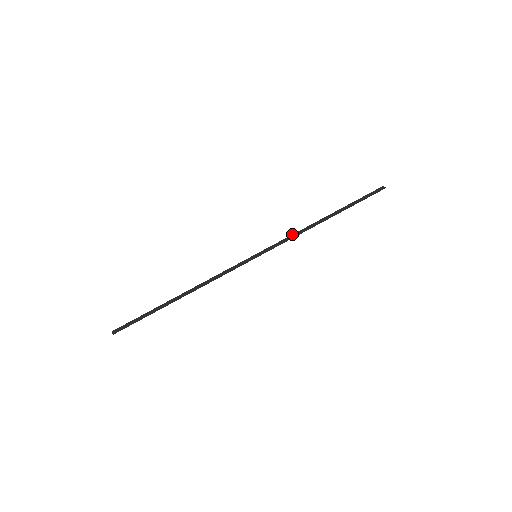
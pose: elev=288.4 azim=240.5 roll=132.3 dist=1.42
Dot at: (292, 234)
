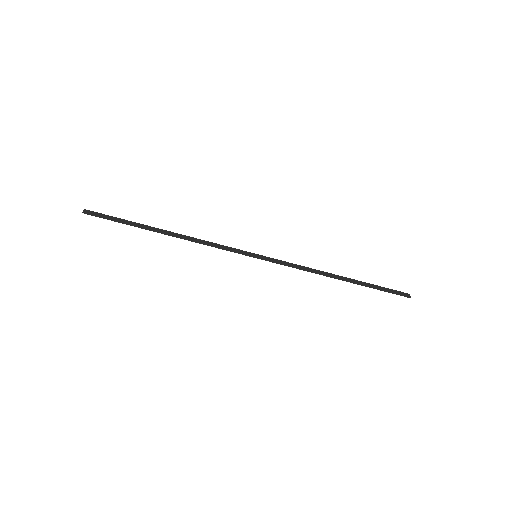
Dot at: occluded
